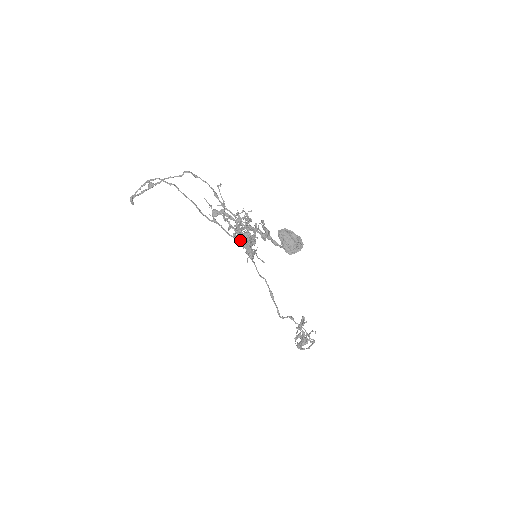
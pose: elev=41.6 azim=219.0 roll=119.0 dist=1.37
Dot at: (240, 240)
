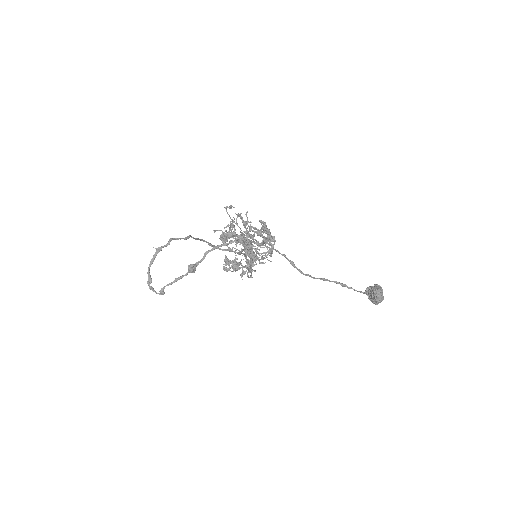
Dot at: (256, 258)
